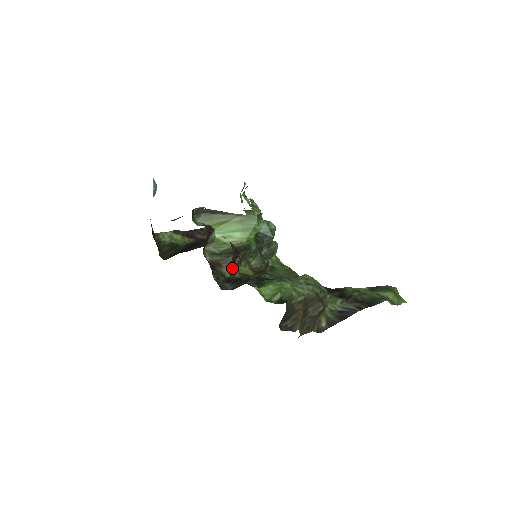
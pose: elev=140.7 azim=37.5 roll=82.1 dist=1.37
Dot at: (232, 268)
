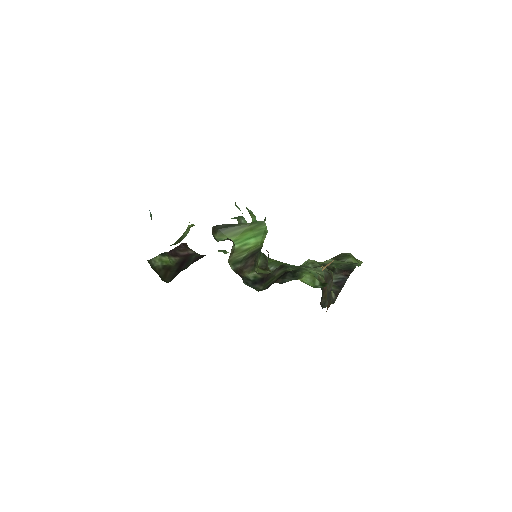
Dot at: occluded
